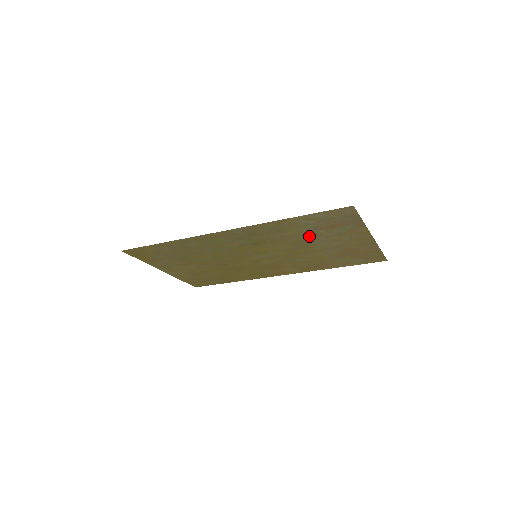
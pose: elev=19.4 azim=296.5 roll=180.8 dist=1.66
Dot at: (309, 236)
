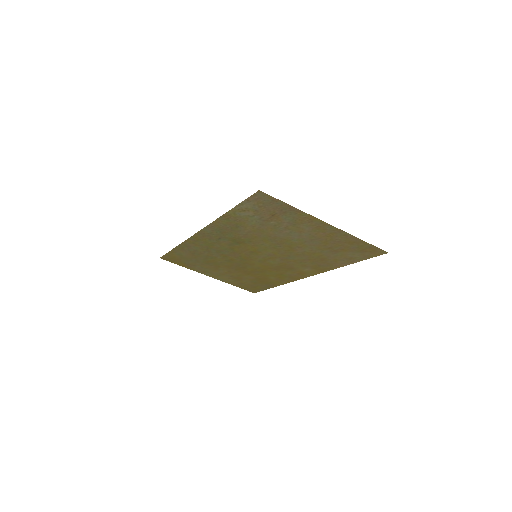
Dot at: (270, 229)
